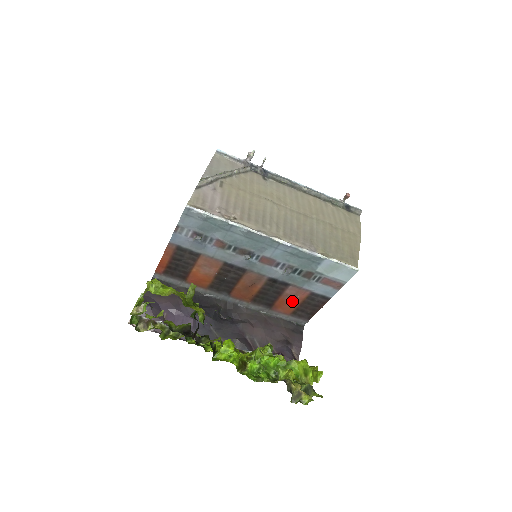
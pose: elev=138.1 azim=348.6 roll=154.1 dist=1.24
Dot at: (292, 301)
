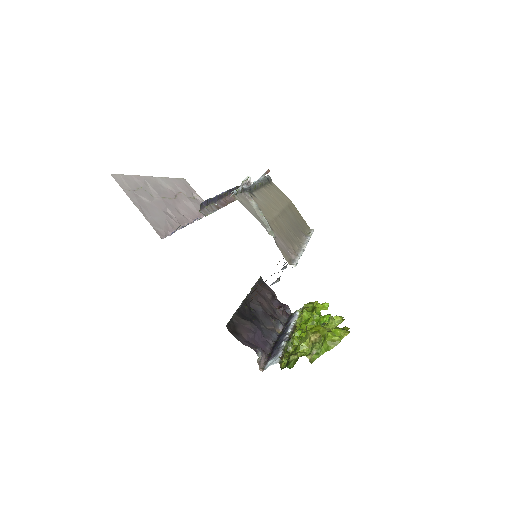
Dot at: occluded
